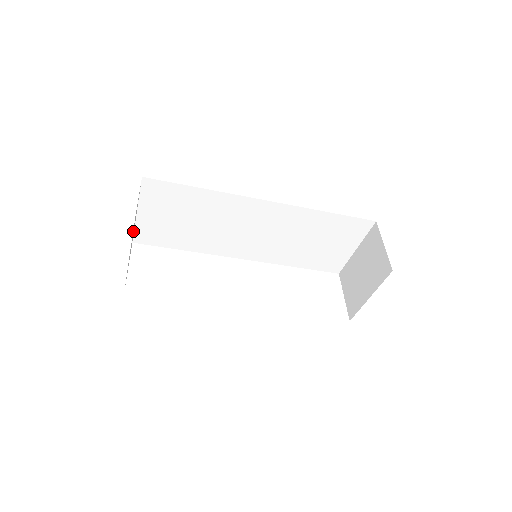
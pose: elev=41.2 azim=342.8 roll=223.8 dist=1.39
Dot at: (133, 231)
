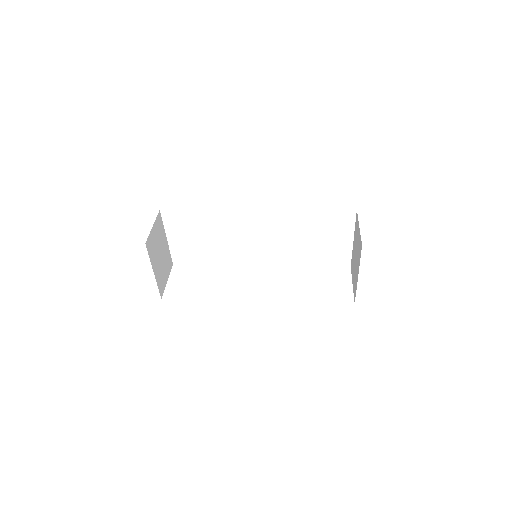
Dot at: (157, 249)
